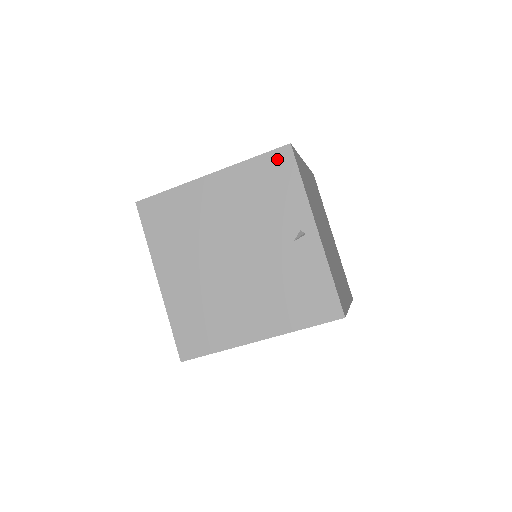
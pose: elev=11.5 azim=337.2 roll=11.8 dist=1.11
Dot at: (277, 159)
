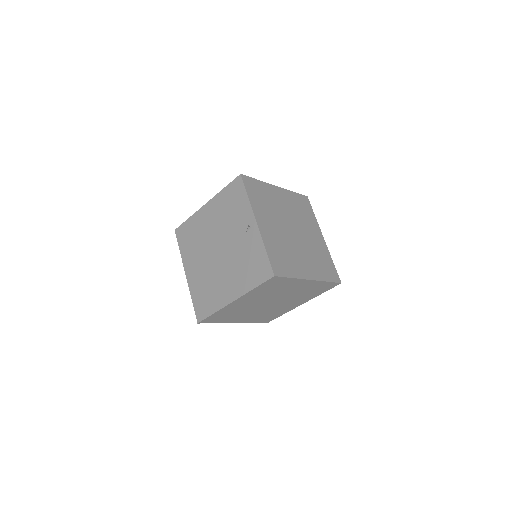
Dot at: (235, 185)
